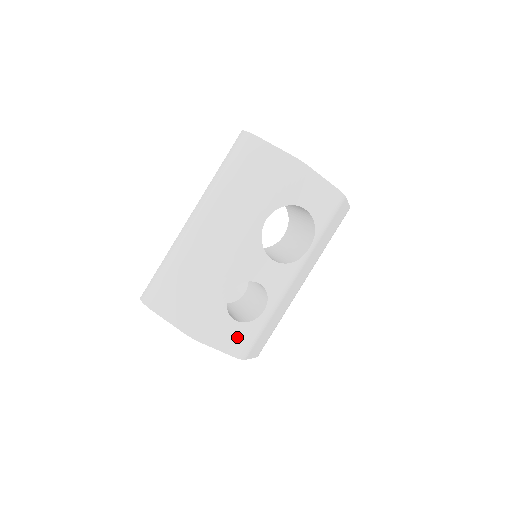
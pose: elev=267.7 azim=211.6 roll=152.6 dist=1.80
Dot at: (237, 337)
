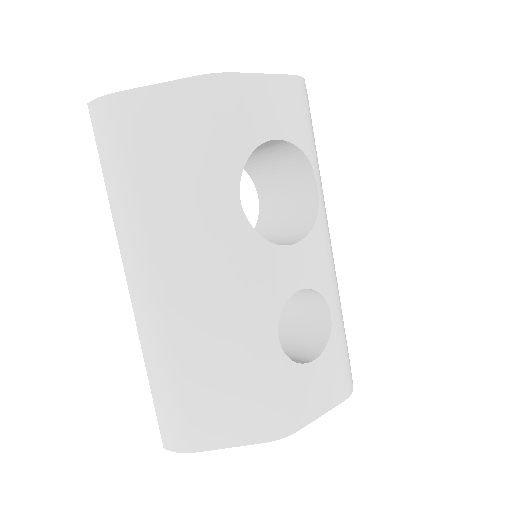
Dot at: (328, 377)
